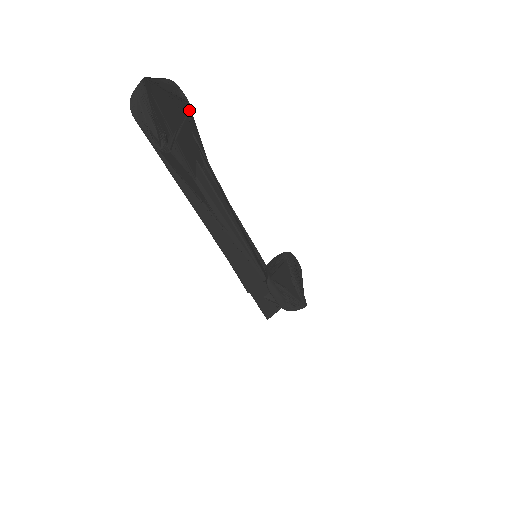
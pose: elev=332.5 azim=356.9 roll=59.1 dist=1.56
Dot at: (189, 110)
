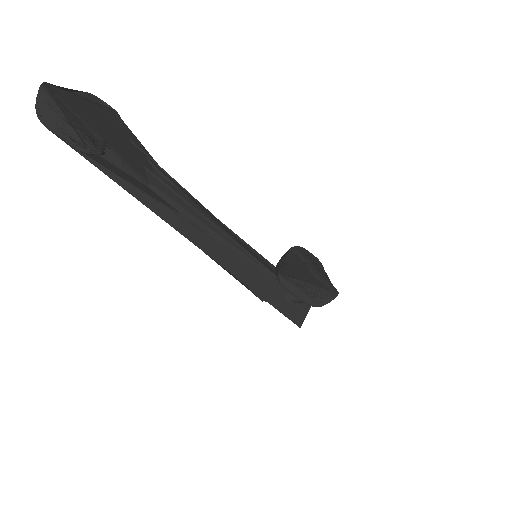
Dot at: (117, 117)
